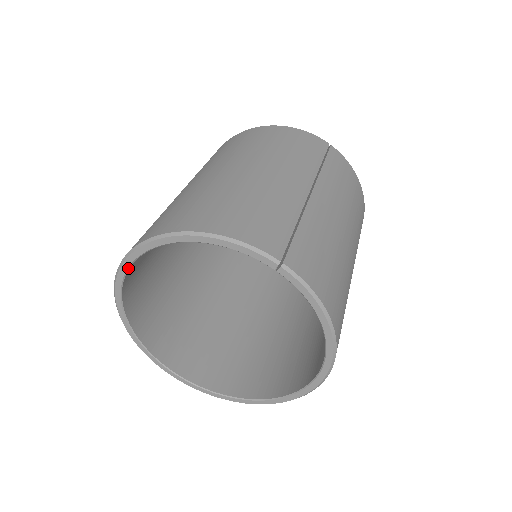
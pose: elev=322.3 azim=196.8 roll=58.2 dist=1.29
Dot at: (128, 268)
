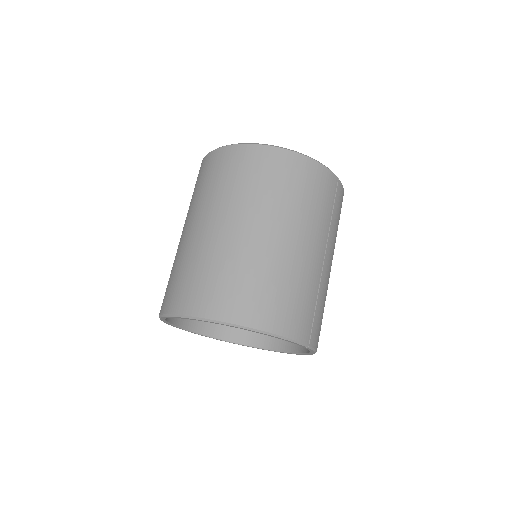
Dot at: (193, 319)
